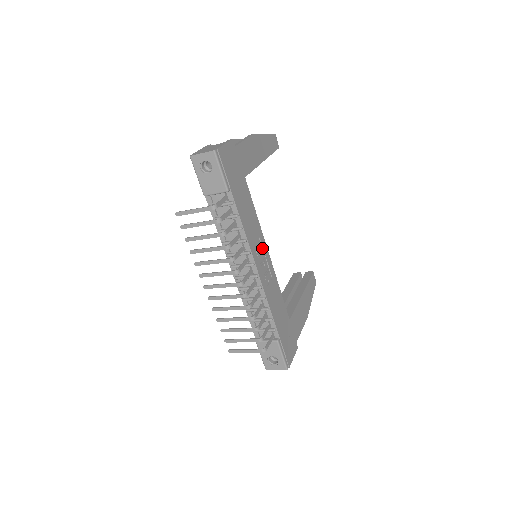
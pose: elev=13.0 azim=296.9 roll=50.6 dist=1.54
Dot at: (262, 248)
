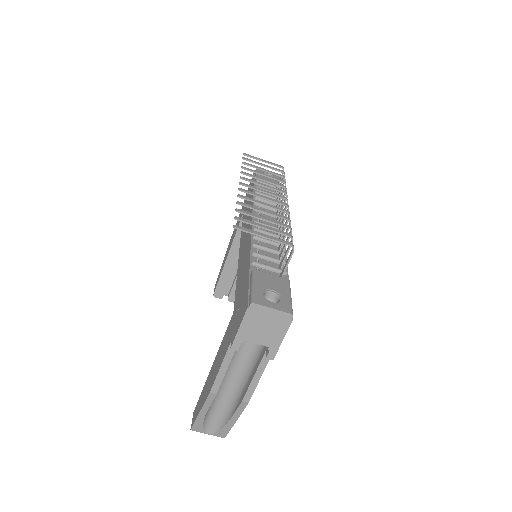
Dot at: occluded
